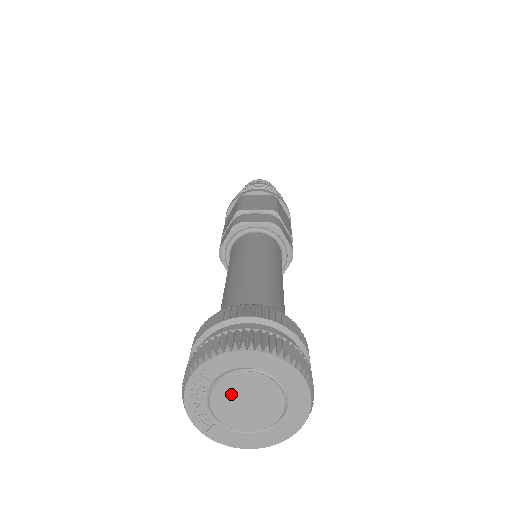
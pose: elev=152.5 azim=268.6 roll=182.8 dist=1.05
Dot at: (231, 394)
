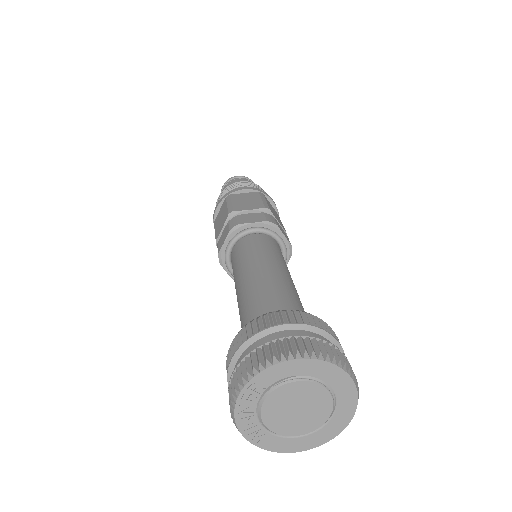
Dot at: (281, 403)
